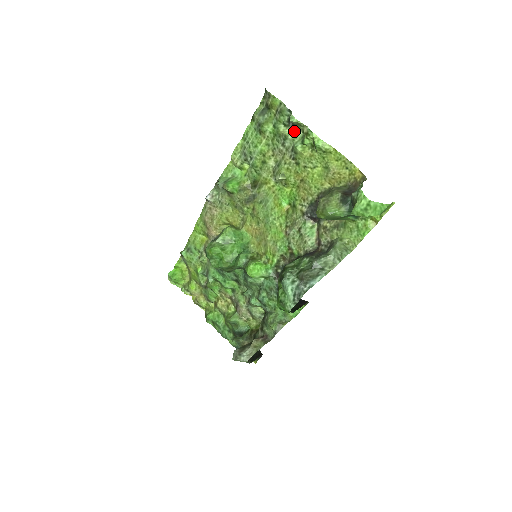
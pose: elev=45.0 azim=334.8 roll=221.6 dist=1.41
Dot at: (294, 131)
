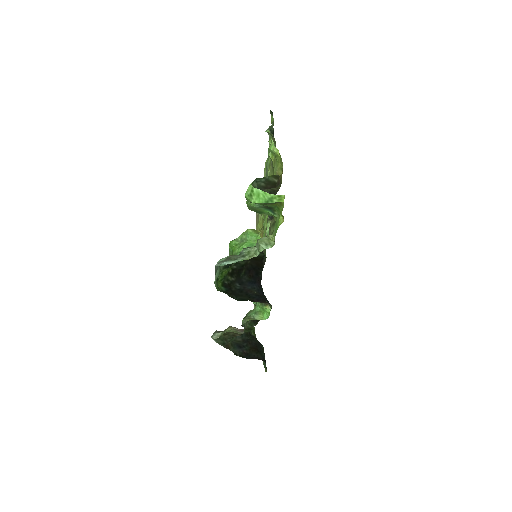
Dot at: occluded
